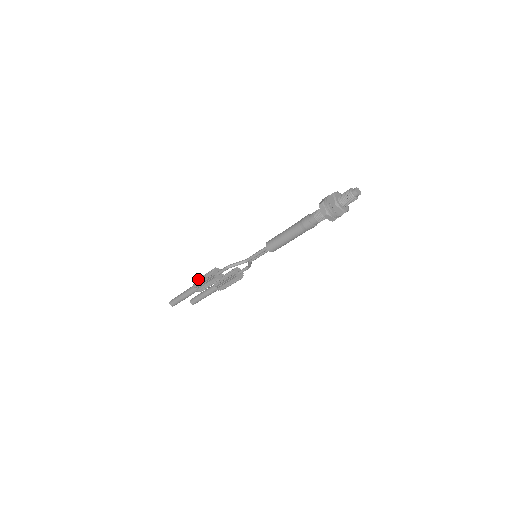
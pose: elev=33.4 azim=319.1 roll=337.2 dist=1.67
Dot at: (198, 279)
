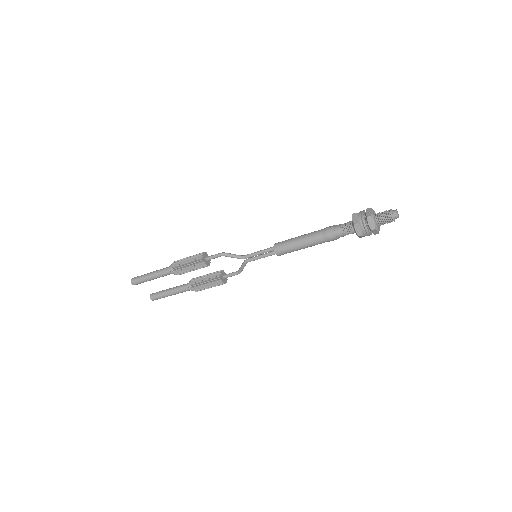
Dot at: (181, 259)
